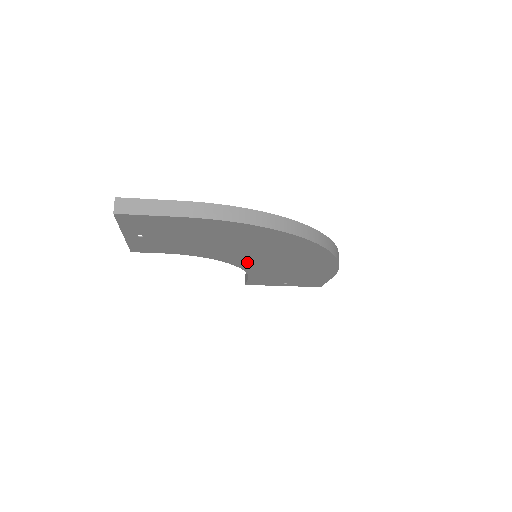
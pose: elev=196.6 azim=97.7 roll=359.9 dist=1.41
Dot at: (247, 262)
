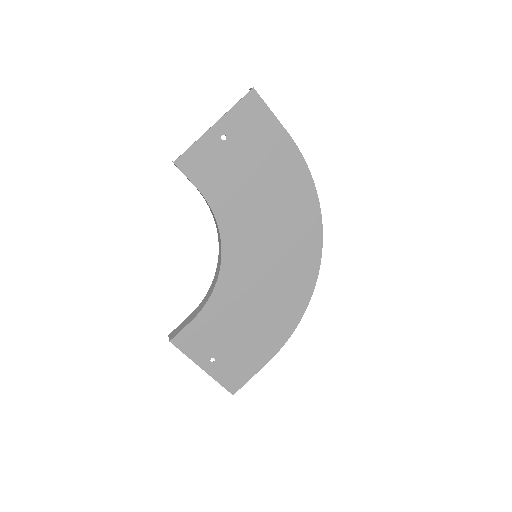
Dot at: (238, 264)
